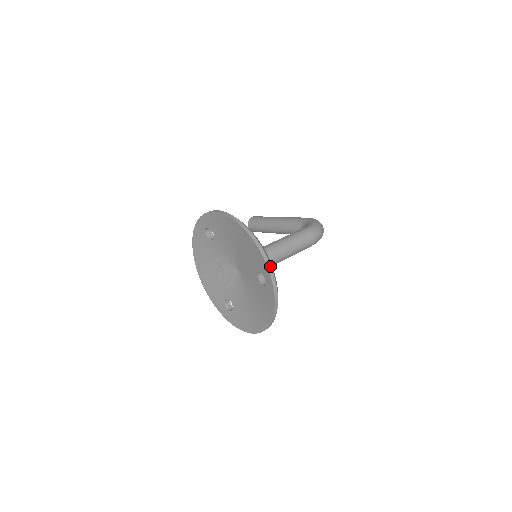
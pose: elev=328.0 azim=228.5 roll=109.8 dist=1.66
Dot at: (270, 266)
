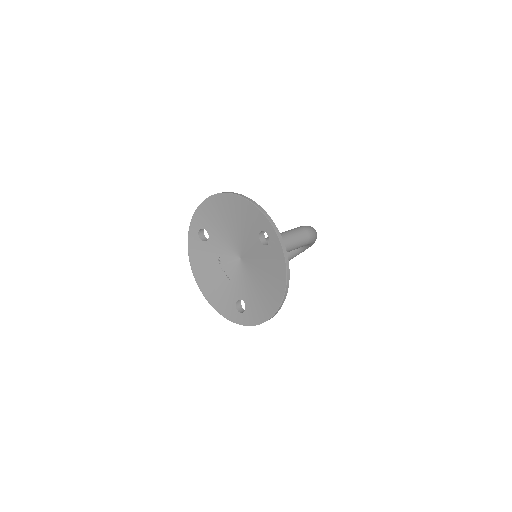
Dot at: (267, 215)
